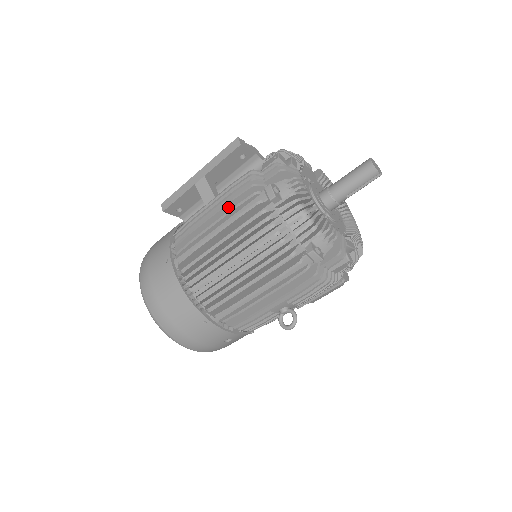
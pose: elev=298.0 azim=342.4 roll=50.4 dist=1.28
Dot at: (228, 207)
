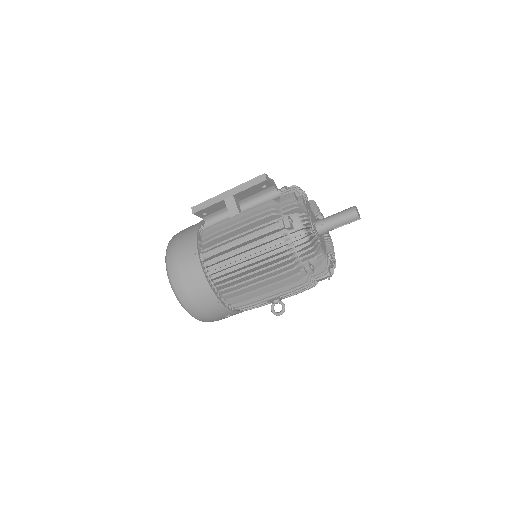
Dot at: (251, 225)
